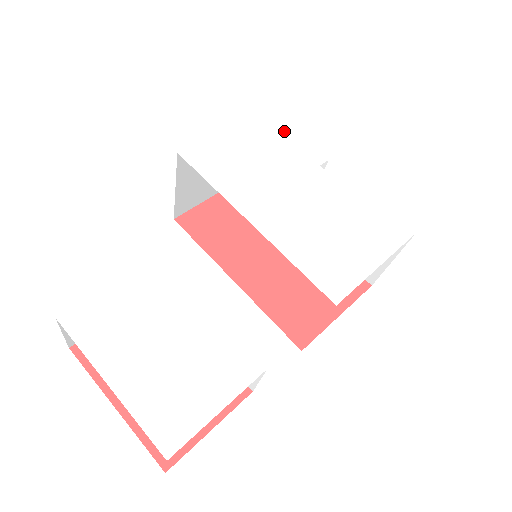
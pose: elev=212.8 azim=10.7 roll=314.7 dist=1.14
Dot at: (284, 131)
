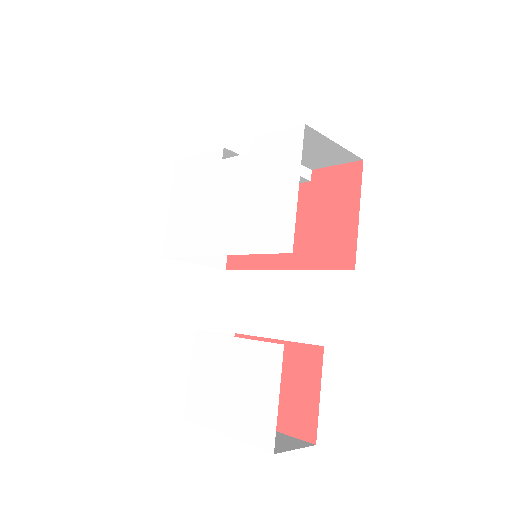
Dot at: (192, 164)
